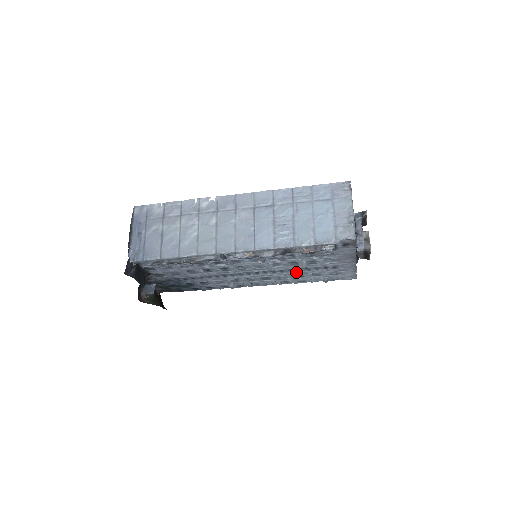
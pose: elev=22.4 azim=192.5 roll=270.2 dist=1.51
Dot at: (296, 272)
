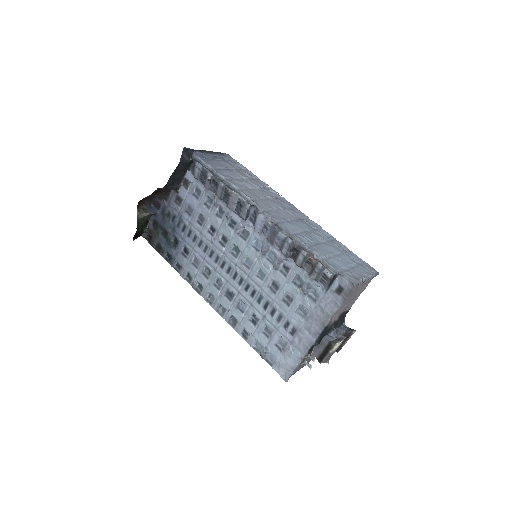
Dot at: (260, 308)
